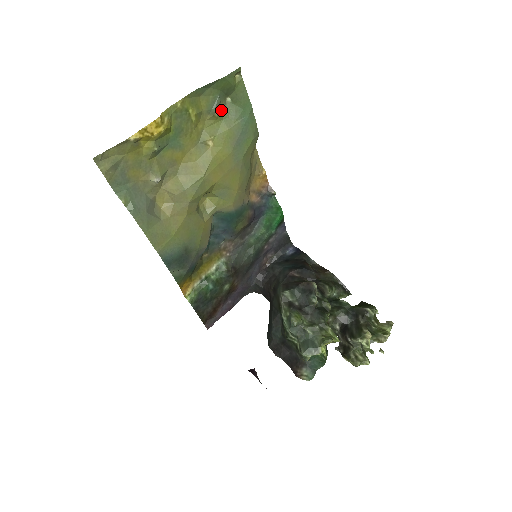
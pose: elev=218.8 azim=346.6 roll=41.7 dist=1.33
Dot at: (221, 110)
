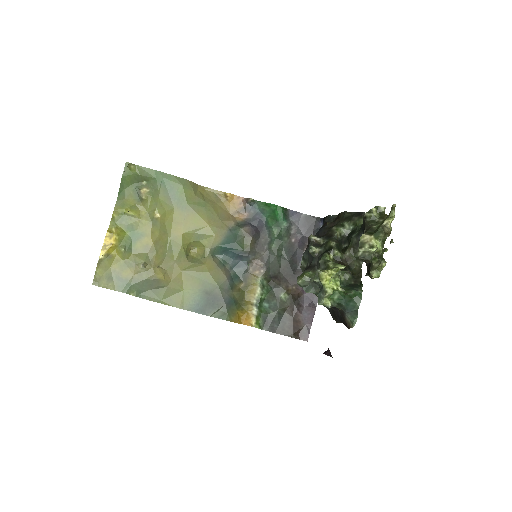
Dot at: (145, 192)
